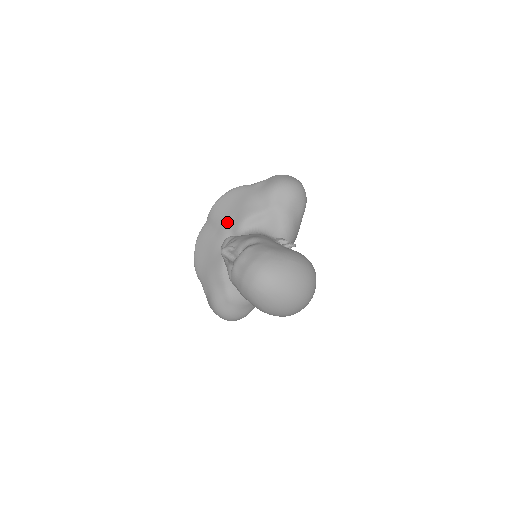
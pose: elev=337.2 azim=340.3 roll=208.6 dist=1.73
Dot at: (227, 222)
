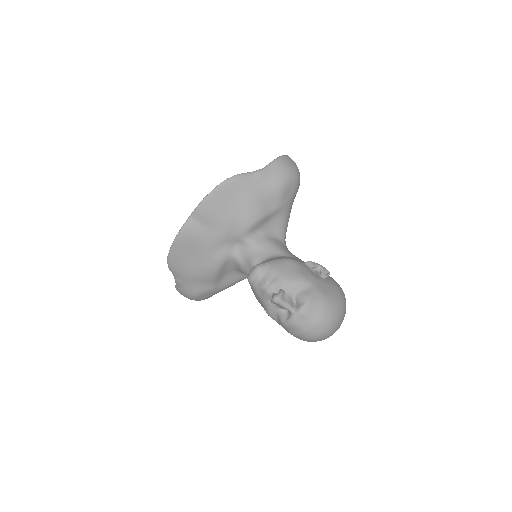
Dot at: (227, 224)
